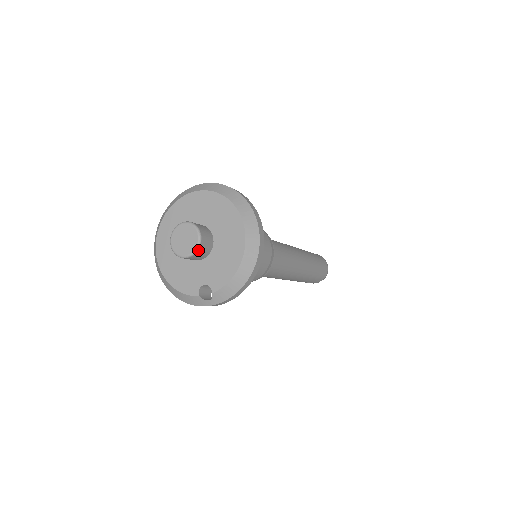
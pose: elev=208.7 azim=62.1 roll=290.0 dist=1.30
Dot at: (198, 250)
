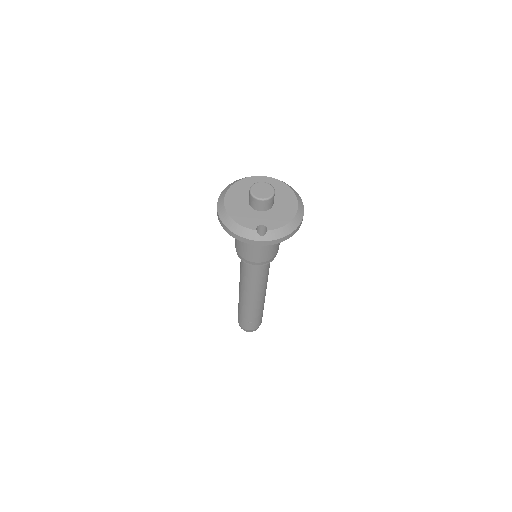
Dot at: (271, 199)
